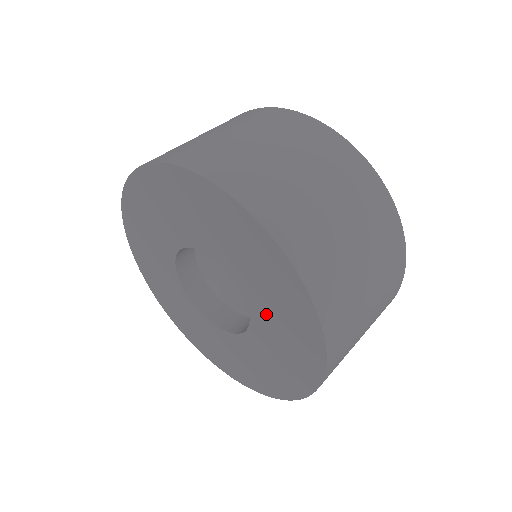
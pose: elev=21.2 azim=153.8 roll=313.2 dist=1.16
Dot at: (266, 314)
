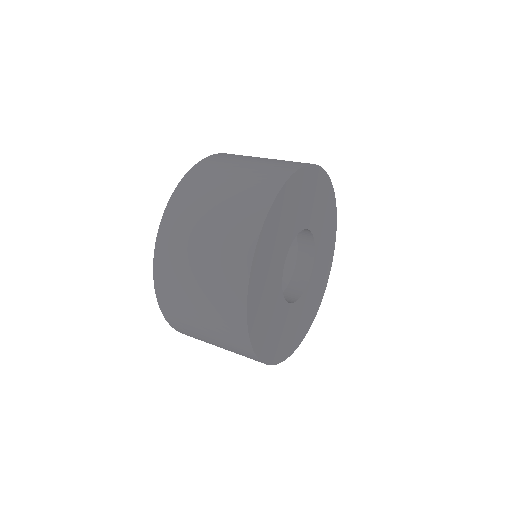
Dot at: occluded
